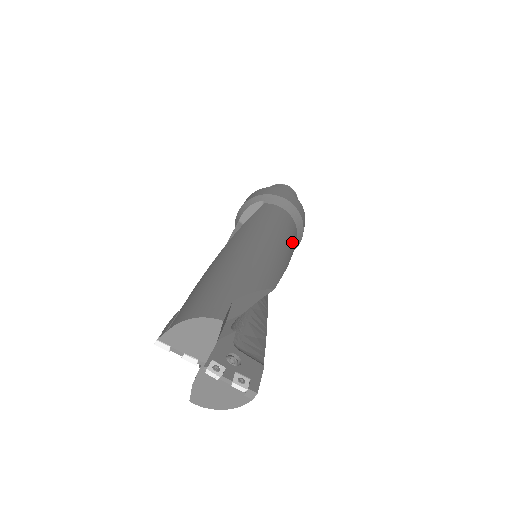
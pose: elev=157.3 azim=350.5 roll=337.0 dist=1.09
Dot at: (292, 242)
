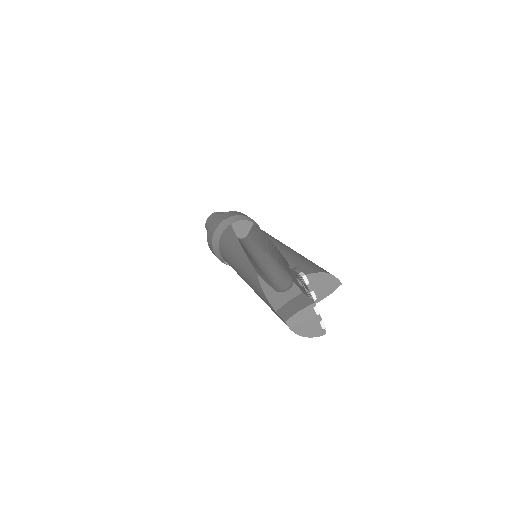
Dot at: occluded
